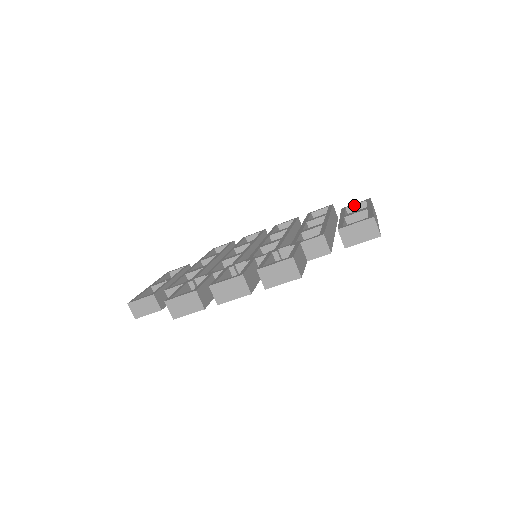
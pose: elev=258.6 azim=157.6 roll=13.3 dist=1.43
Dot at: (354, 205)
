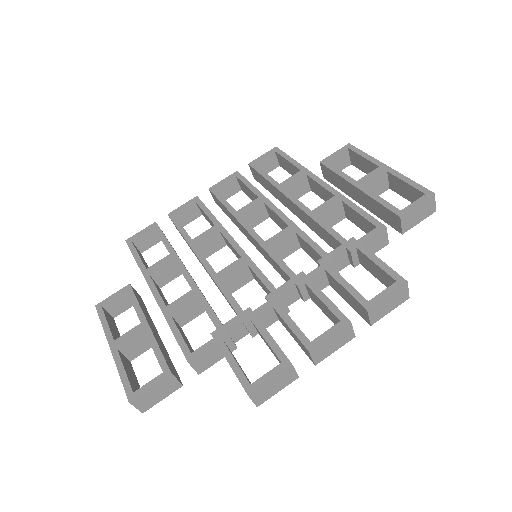
Dot at: (336, 156)
